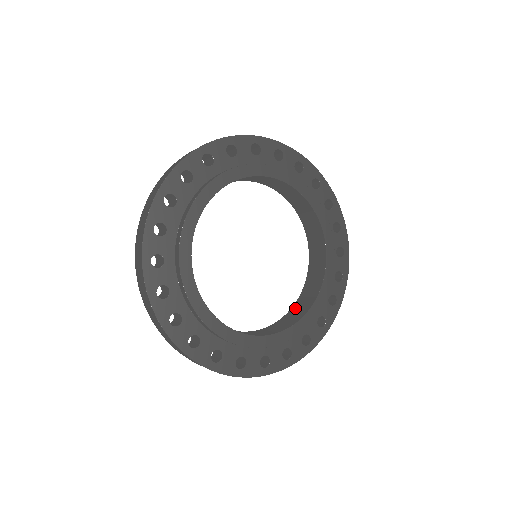
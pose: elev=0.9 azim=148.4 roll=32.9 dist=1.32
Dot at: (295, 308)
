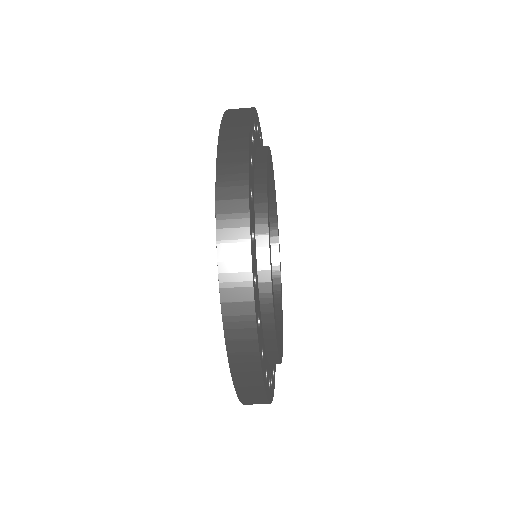
Dot at: occluded
